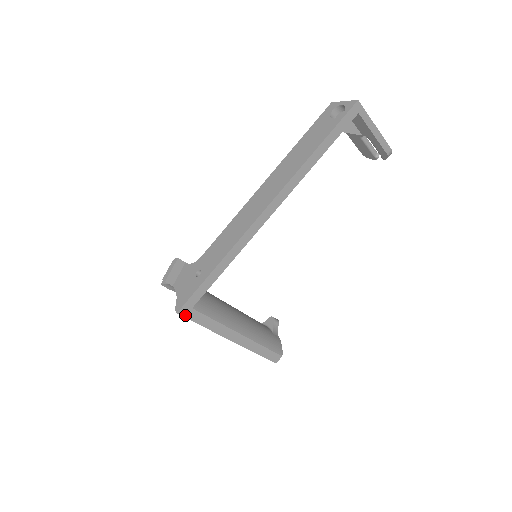
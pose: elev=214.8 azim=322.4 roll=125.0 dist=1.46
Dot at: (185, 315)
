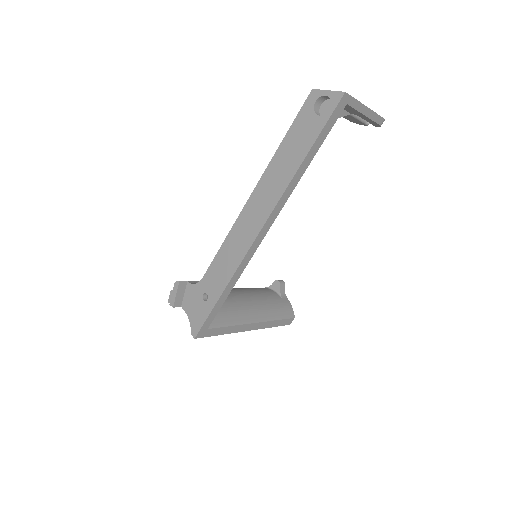
Dot at: (202, 336)
